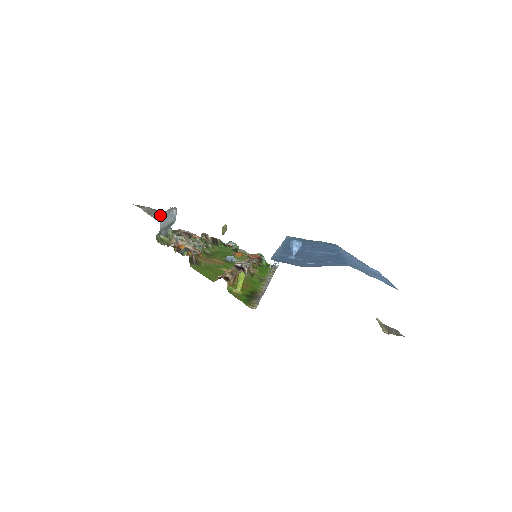
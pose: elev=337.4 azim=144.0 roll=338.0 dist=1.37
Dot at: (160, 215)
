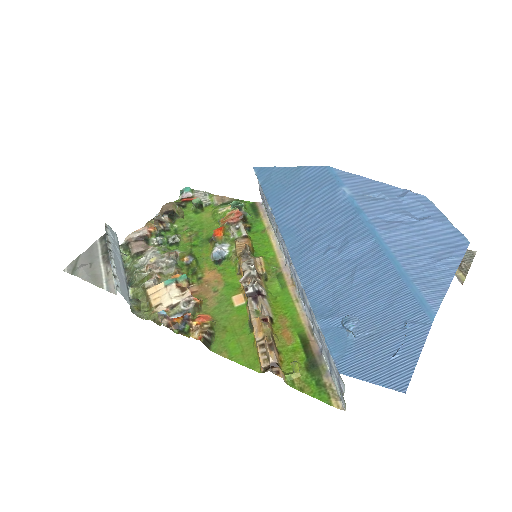
Dot at: (106, 267)
